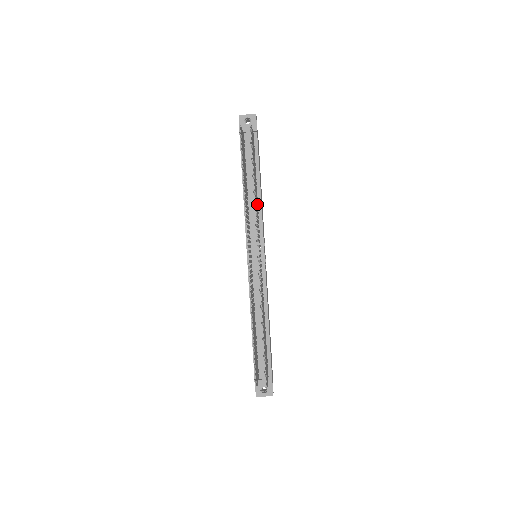
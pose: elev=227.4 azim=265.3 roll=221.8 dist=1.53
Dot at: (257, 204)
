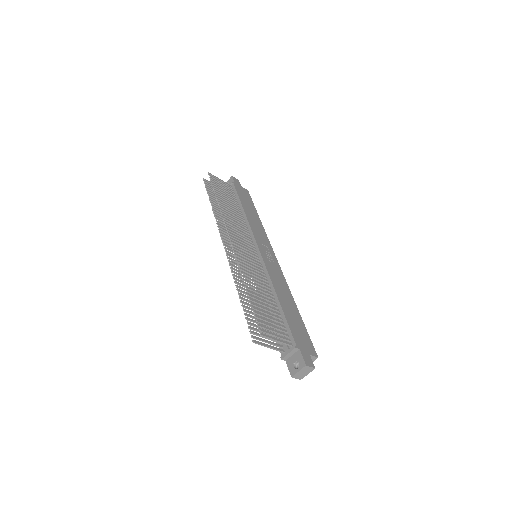
Dot at: (245, 221)
